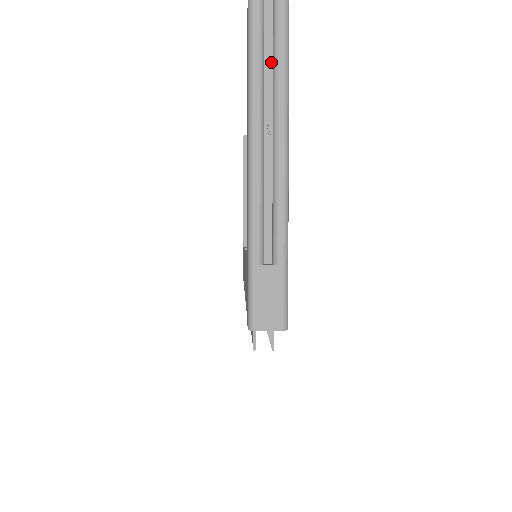
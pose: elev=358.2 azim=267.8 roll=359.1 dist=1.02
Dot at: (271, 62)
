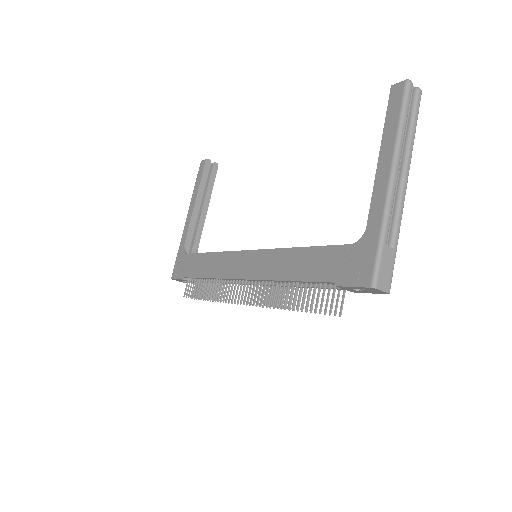
Dot at: (407, 123)
